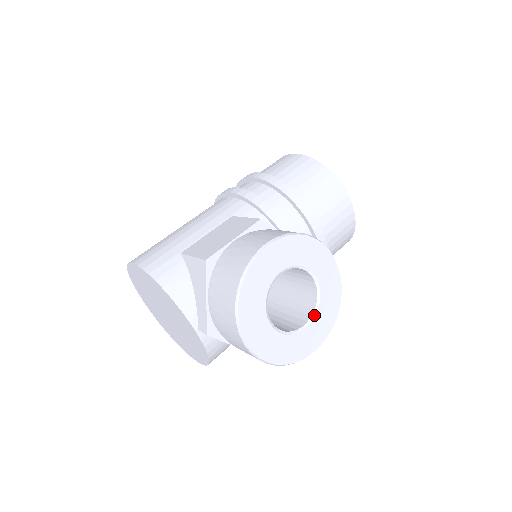
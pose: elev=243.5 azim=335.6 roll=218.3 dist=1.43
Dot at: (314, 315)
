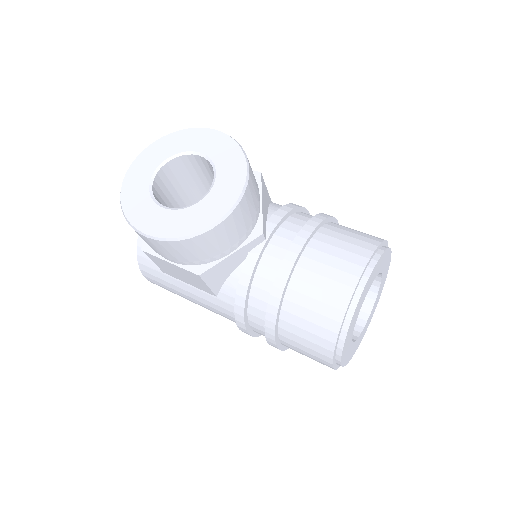
Dot at: (177, 209)
